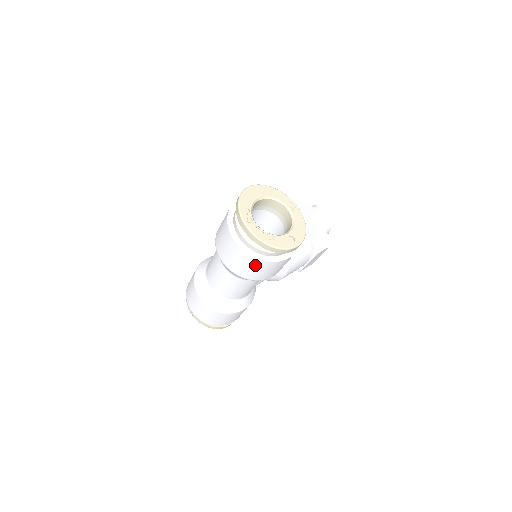
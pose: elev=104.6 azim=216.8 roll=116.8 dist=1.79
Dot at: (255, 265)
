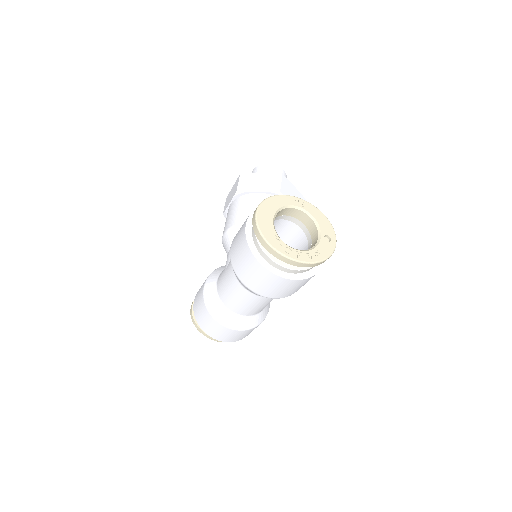
Dot at: (304, 283)
